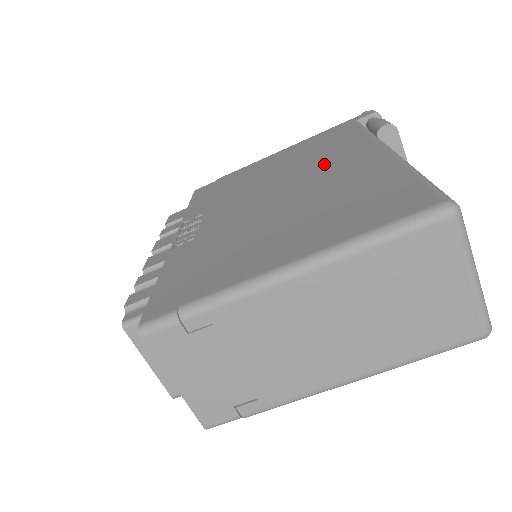
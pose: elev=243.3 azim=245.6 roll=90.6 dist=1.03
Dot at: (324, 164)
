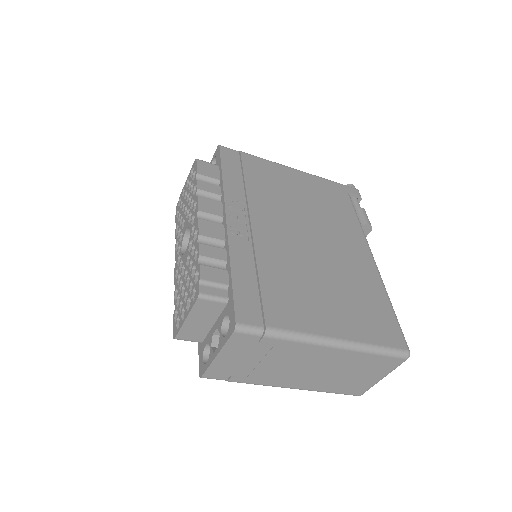
Dot at: (336, 235)
